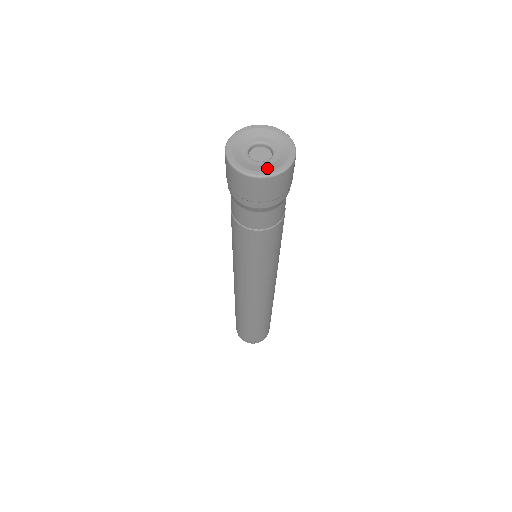
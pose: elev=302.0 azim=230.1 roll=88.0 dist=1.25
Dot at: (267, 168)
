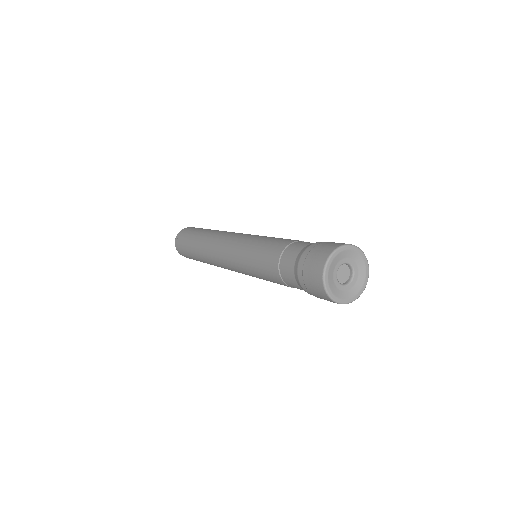
Dot at: (361, 280)
